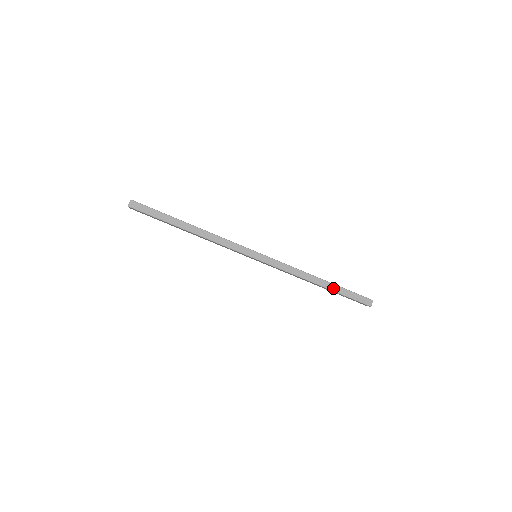
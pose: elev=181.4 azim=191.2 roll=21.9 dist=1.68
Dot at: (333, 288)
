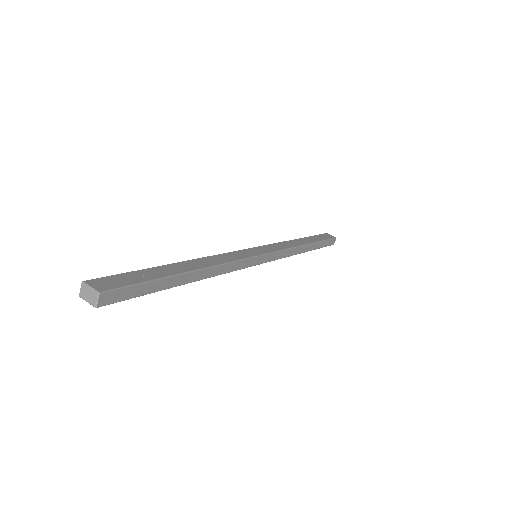
Dot at: (315, 247)
